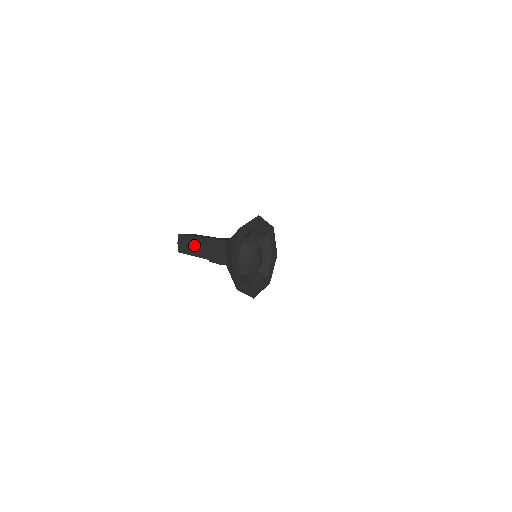
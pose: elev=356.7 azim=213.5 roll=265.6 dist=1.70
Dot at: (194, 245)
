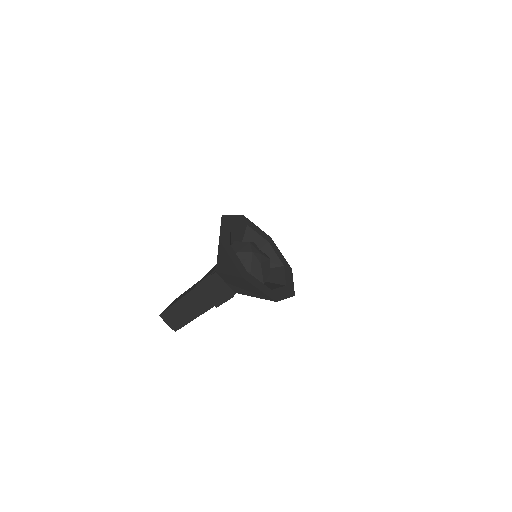
Dot at: (185, 309)
